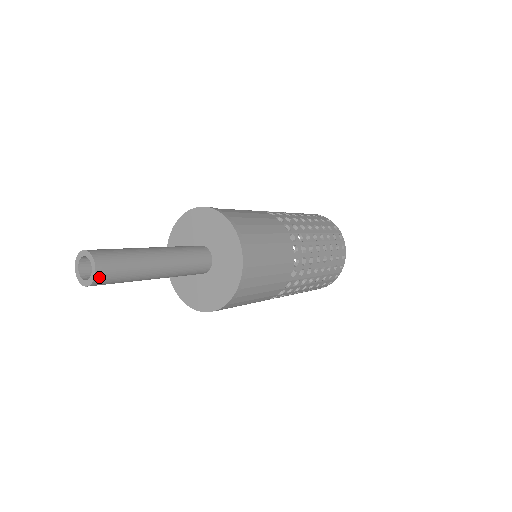
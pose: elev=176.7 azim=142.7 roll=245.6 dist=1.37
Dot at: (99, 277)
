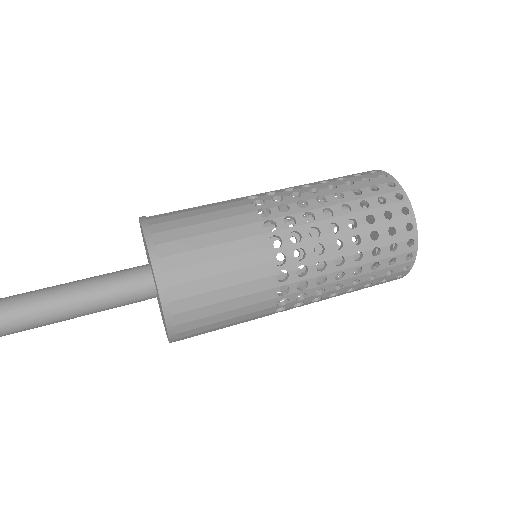
Dot at: out of frame
